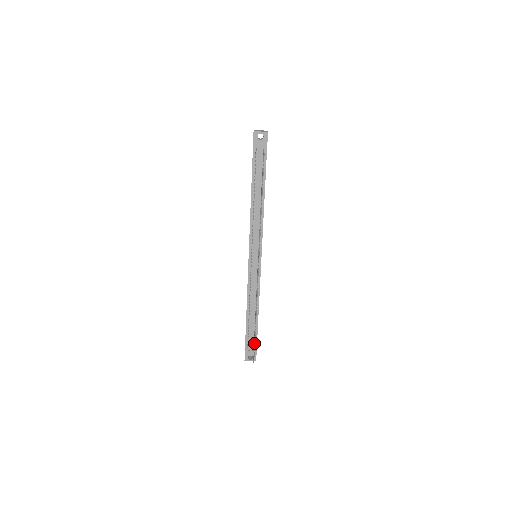
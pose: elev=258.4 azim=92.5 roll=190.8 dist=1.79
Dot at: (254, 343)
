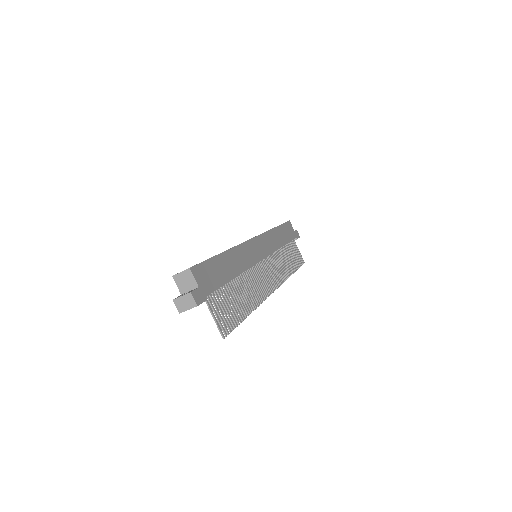
Dot at: (297, 265)
